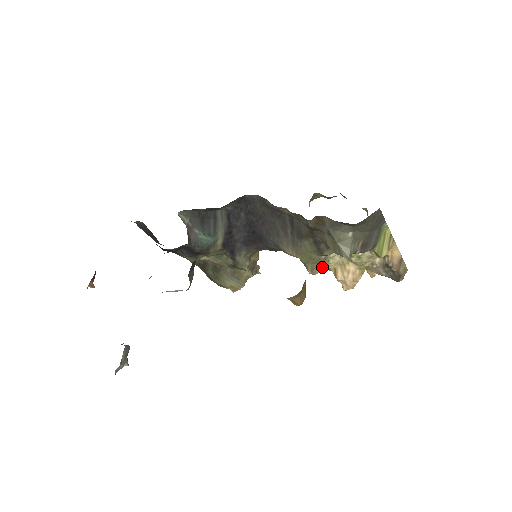
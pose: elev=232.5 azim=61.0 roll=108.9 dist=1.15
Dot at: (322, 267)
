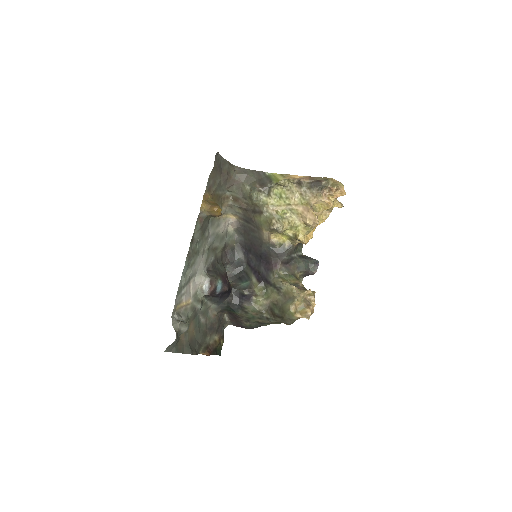
Dot at: (279, 221)
